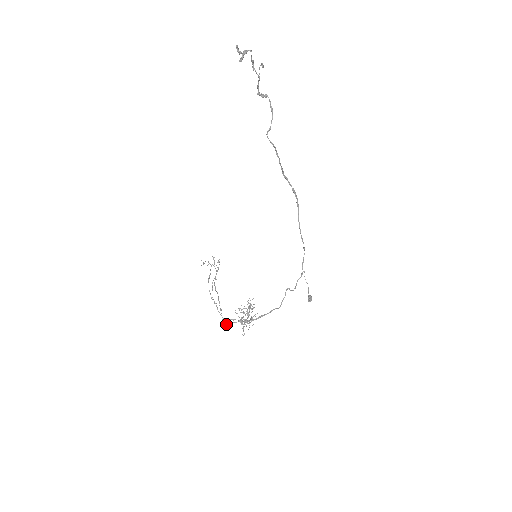
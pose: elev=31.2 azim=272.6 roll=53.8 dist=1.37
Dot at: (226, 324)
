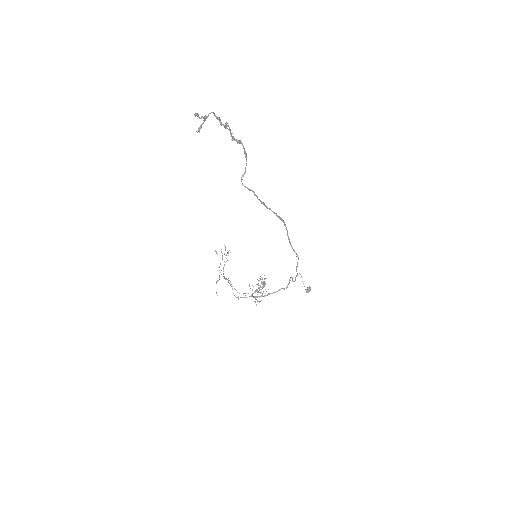
Dot at: (238, 298)
